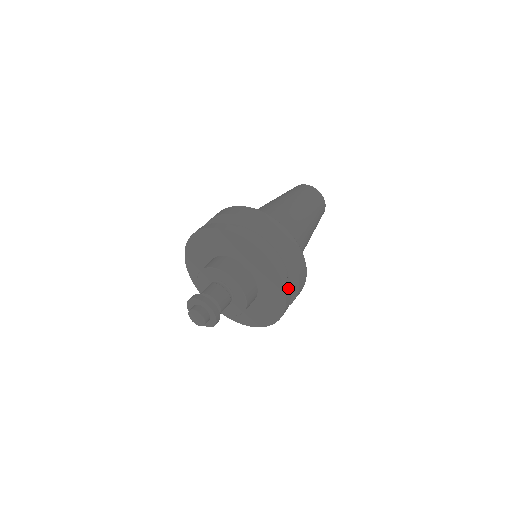
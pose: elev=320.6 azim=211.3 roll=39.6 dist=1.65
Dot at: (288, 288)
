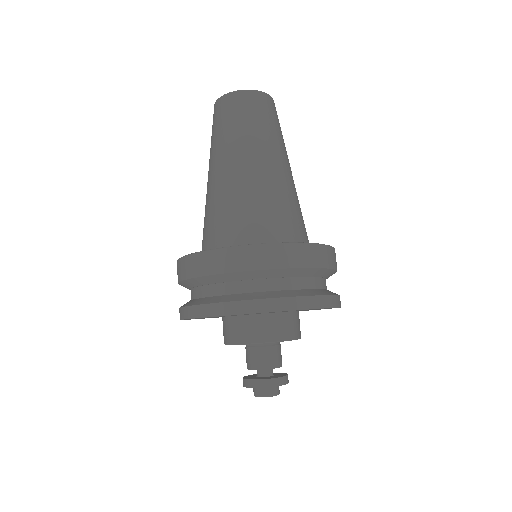
Dot at: occluded
